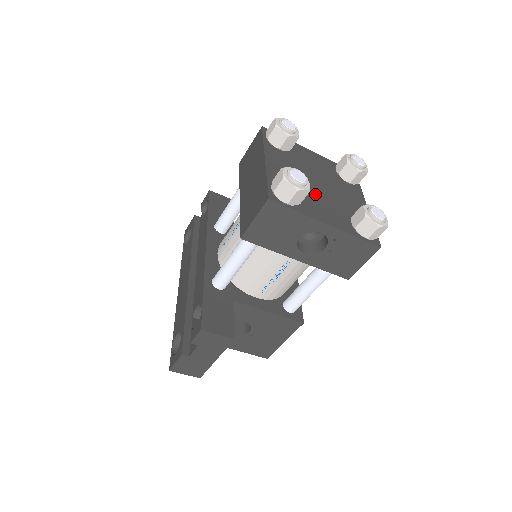
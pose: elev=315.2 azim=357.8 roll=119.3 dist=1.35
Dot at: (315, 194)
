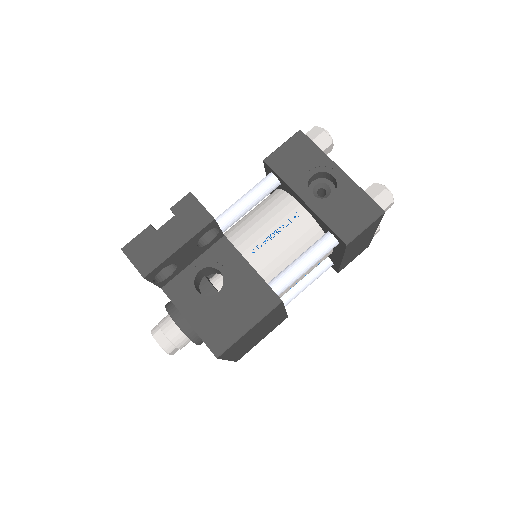
Dot at: occluded
